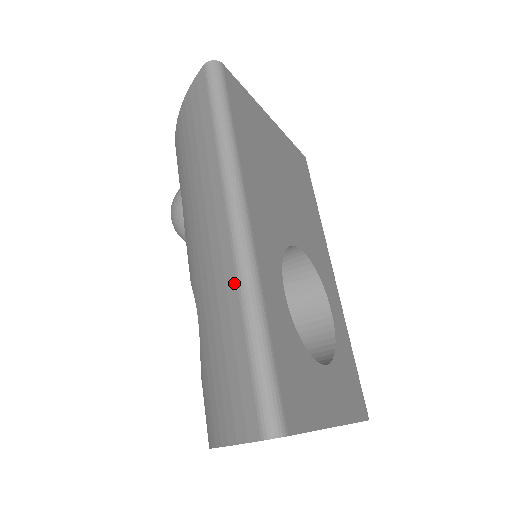
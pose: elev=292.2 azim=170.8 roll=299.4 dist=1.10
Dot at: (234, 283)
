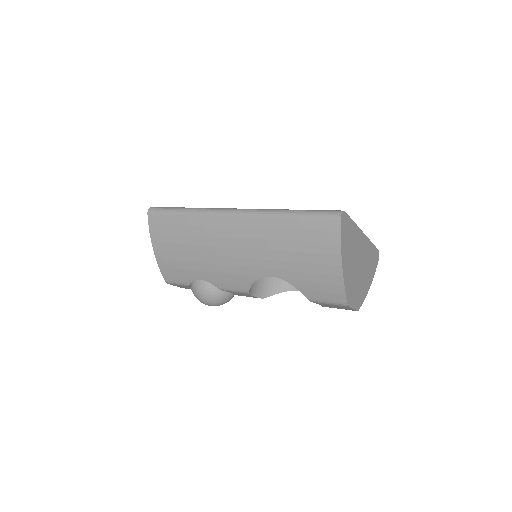
Dot at: (263, 220)
